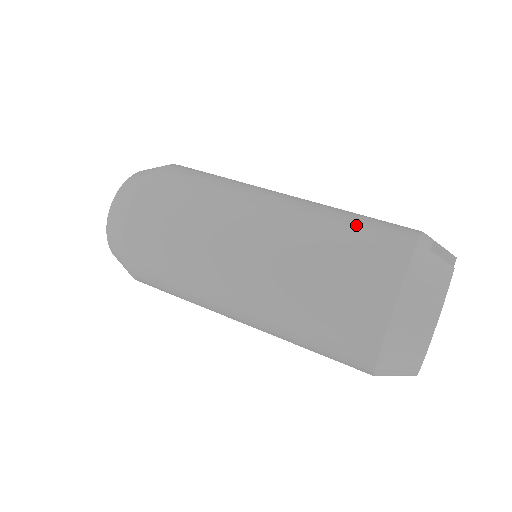
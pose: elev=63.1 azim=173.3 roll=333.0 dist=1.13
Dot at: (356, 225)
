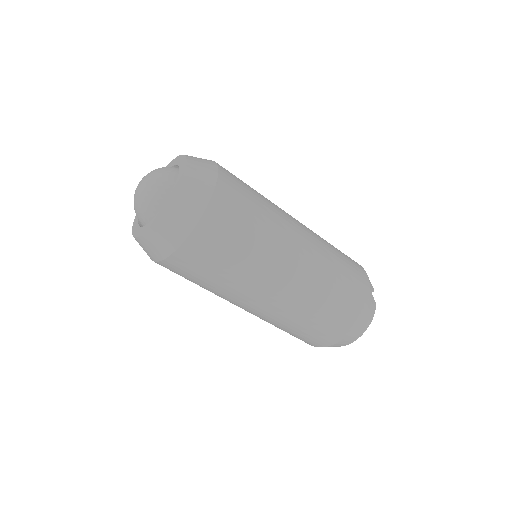
Dot at: (345, 274)
